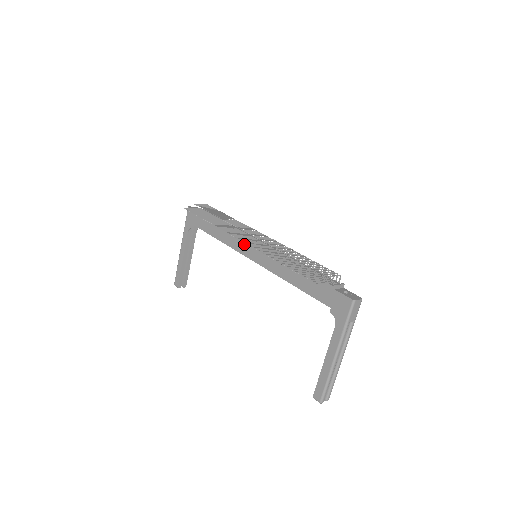
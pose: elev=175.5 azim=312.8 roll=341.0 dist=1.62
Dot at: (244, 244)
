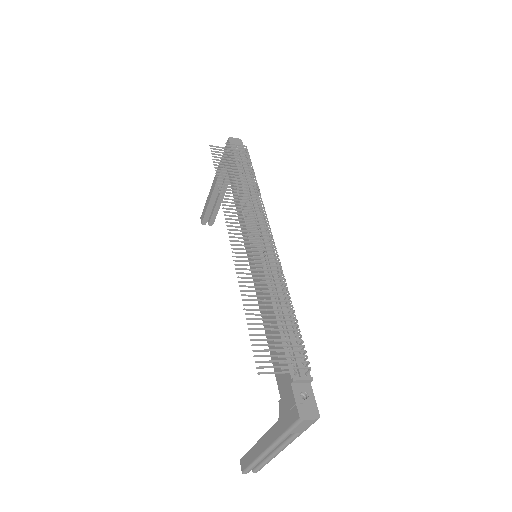
Dot at: occluded
